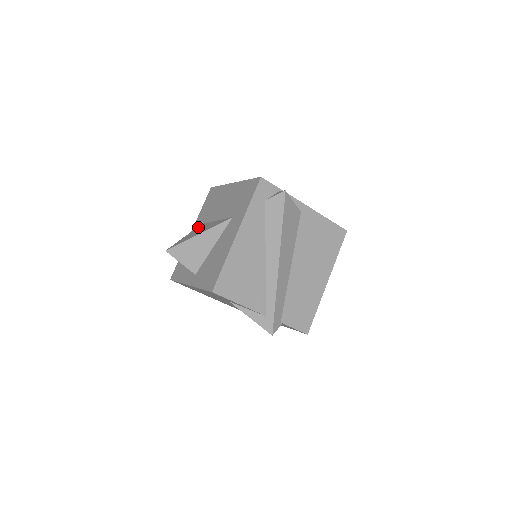
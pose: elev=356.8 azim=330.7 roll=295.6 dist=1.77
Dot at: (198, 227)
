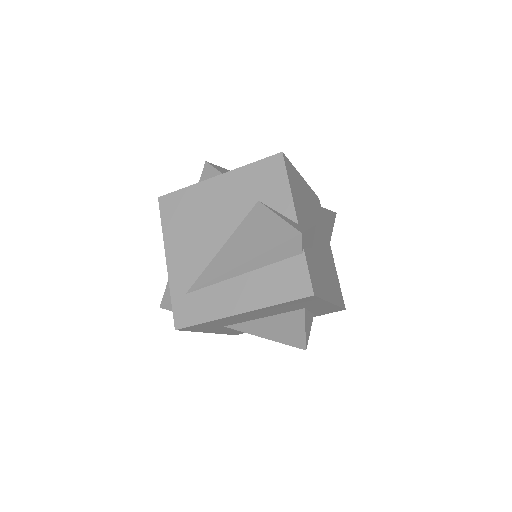
Dot at: occluded
